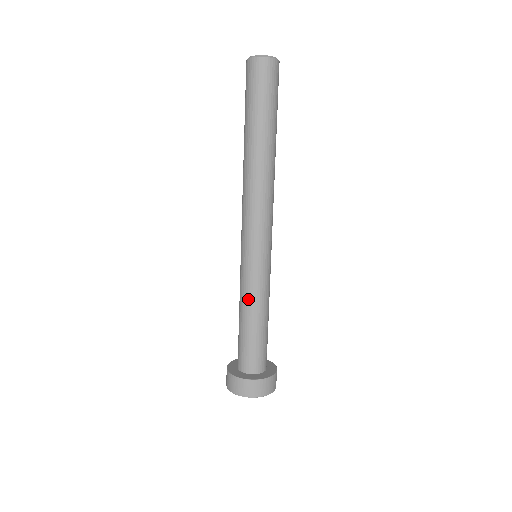
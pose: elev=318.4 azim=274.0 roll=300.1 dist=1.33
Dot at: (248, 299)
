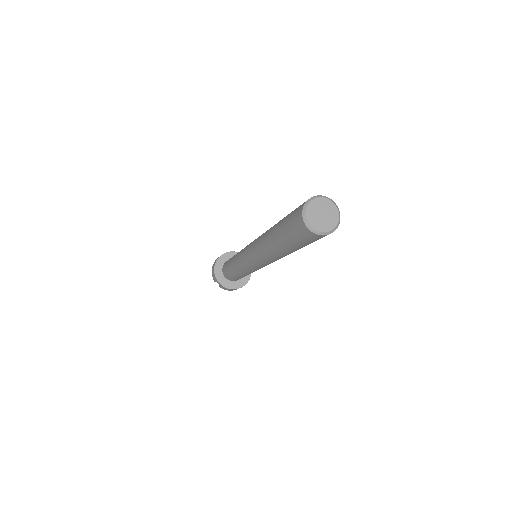
Dot at: occluded
